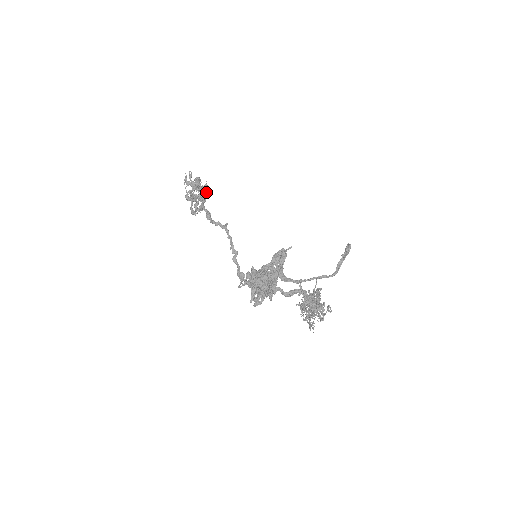
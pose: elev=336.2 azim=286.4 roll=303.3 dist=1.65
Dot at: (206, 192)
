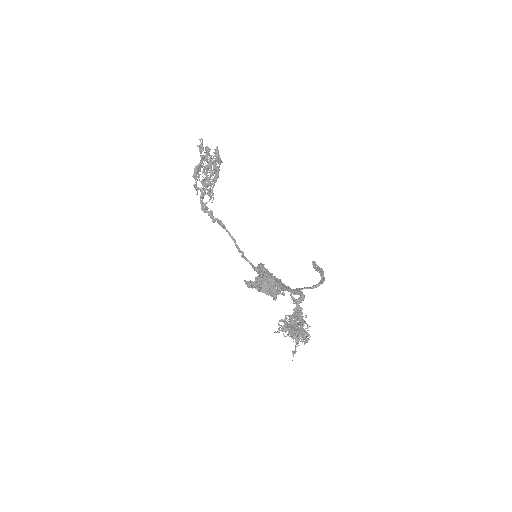
Dot at: (208, 177)
